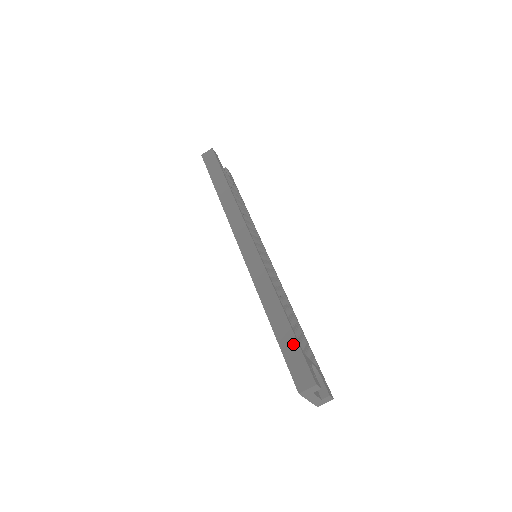
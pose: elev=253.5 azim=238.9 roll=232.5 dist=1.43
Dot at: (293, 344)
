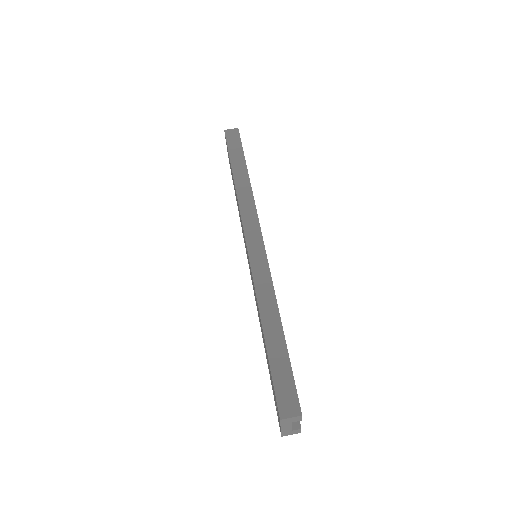
Dot at: (285, 364)
